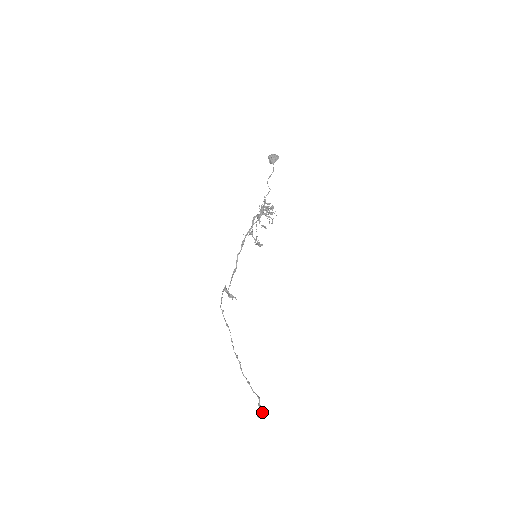
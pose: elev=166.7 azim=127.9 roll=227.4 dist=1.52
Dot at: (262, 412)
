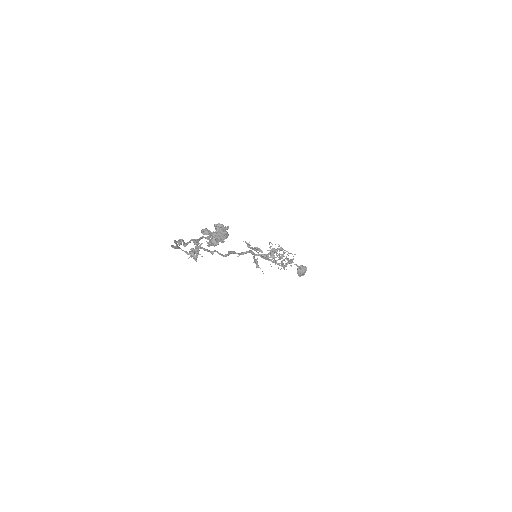
Dot at: occluded
